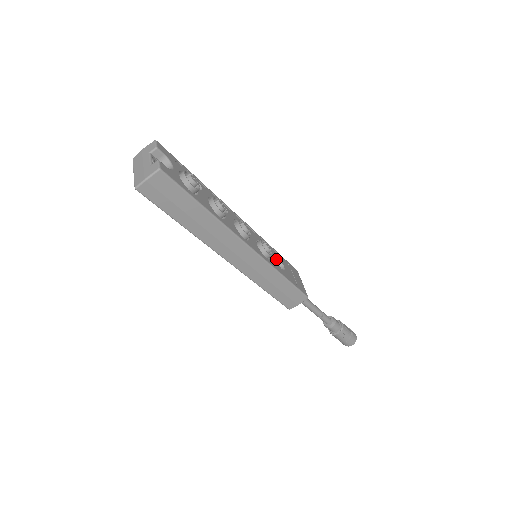
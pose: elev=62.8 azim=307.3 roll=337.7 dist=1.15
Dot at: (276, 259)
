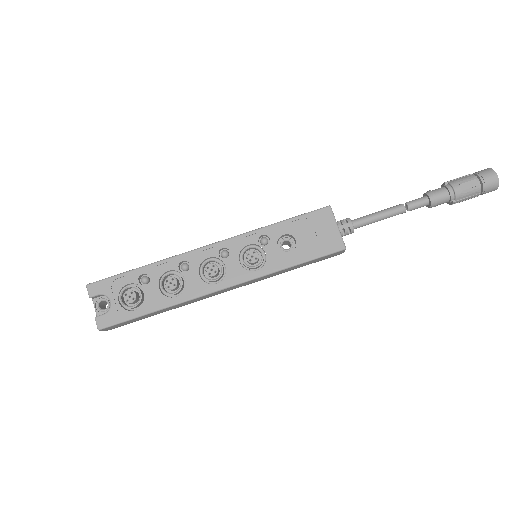
Dot at: (284, 235)
